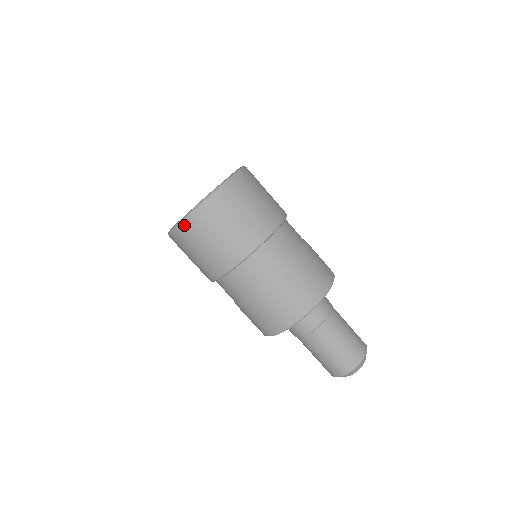
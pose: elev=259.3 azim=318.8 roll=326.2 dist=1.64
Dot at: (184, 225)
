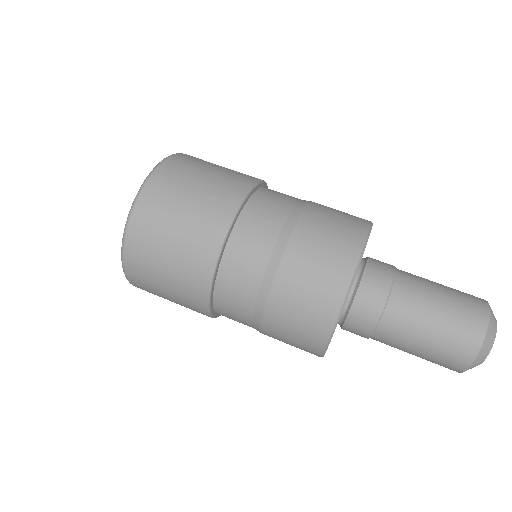
Dot at: (129, 278)
